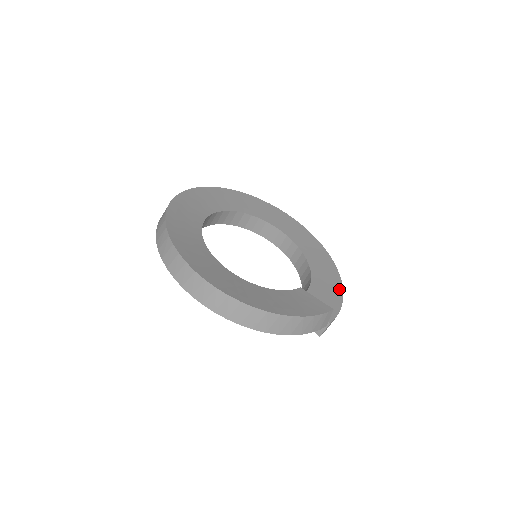
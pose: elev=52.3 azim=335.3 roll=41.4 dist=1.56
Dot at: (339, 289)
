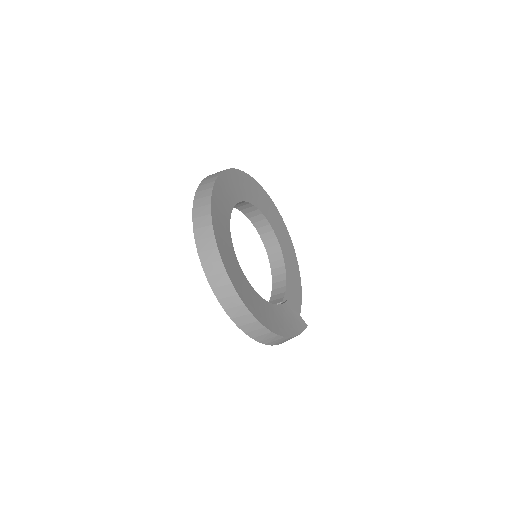
Dot at: (300, 291)
